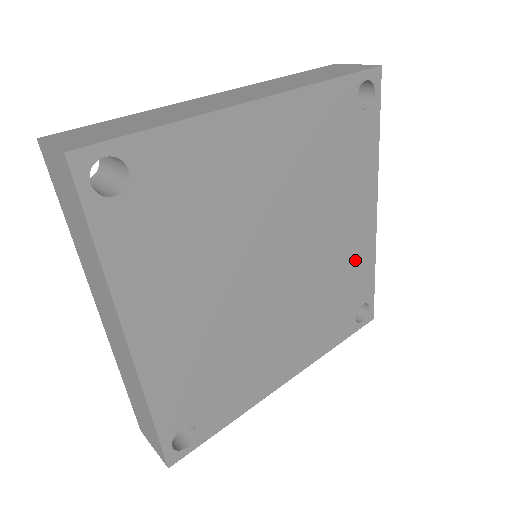
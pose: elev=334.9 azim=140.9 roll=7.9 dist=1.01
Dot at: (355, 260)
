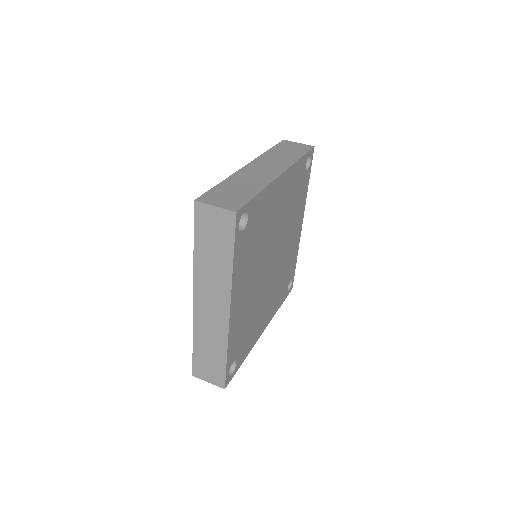
Dot at: (293, 253)
